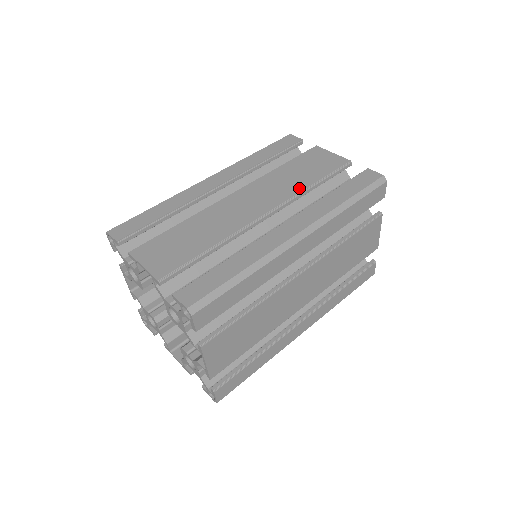
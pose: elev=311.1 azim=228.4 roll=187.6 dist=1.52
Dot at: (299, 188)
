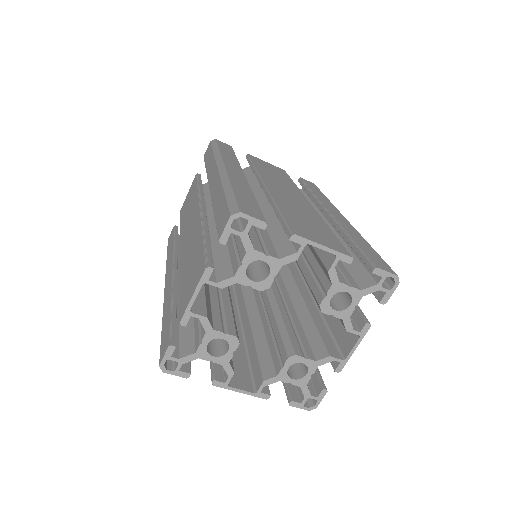
Dot at: (294, 186)
